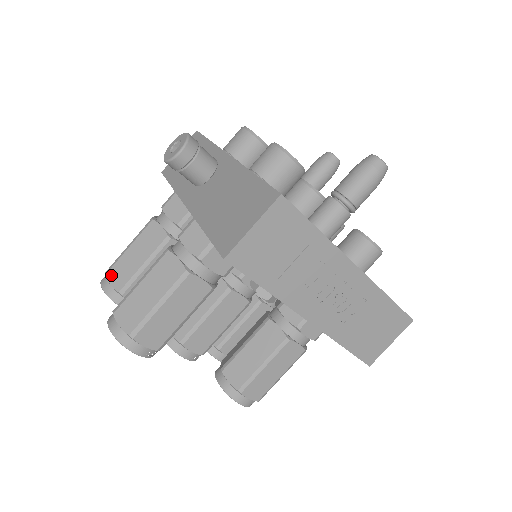
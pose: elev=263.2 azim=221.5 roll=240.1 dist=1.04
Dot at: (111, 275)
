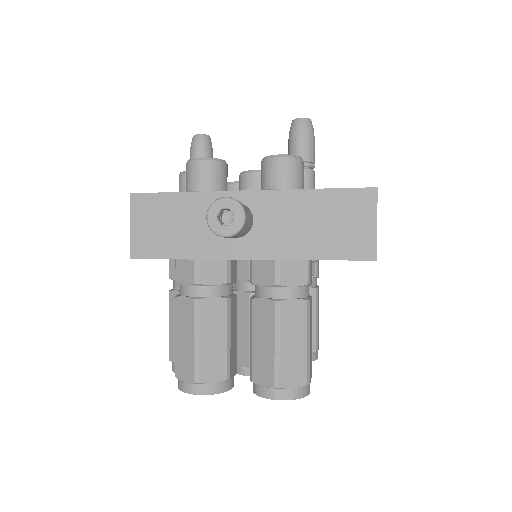
Dot at: (205, 377)
